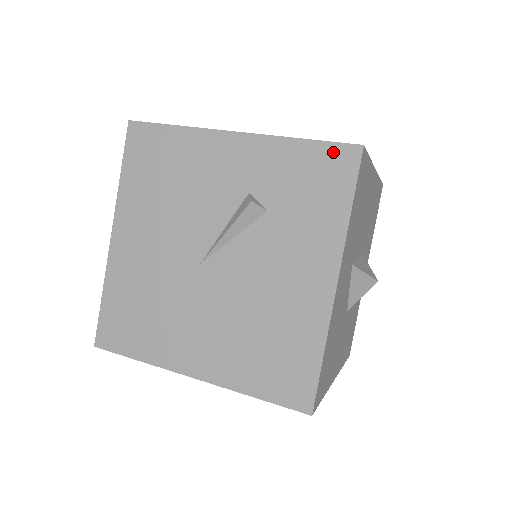
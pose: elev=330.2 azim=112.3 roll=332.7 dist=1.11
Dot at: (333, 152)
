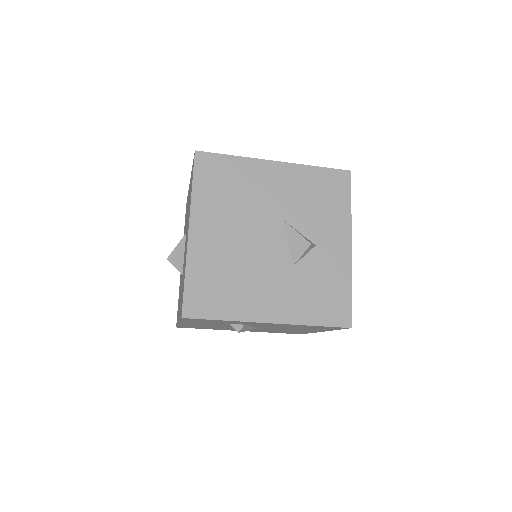
Dot at: occluded
